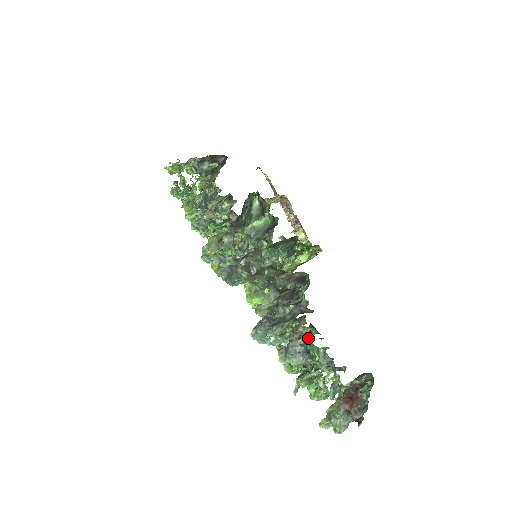
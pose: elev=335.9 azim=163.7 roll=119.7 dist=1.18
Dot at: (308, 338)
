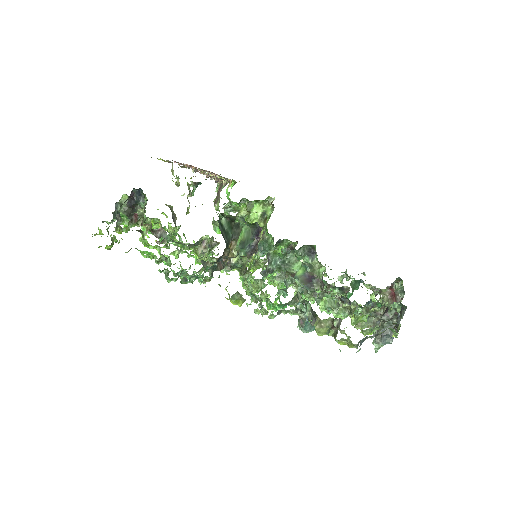
Dot at: (376, 303)
